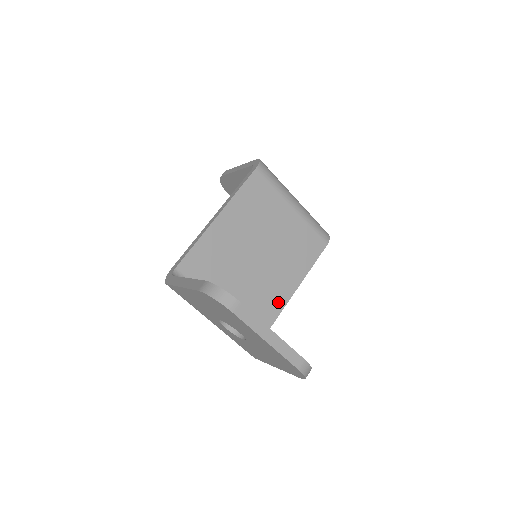
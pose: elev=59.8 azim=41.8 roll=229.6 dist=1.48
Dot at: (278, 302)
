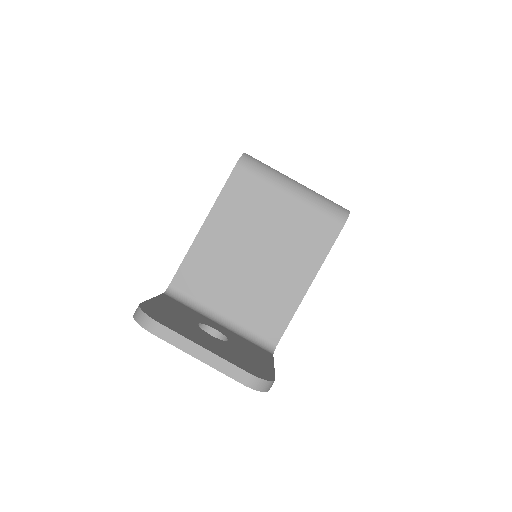
Dot at: (290, 300)
